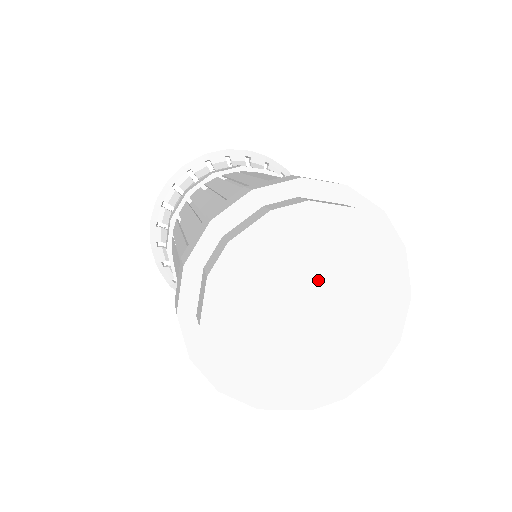
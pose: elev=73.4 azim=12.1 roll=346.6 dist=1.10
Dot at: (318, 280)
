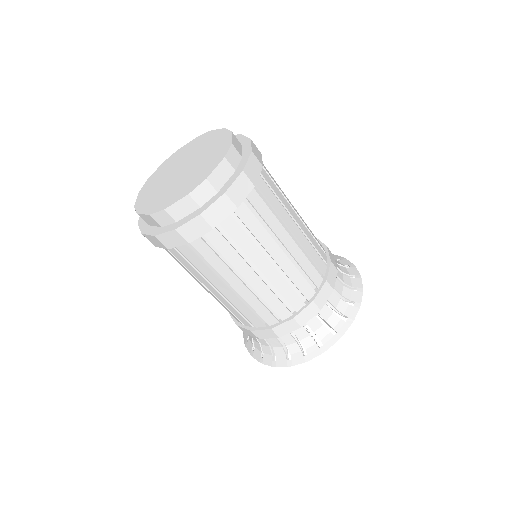
Dot at: (194, 157)
